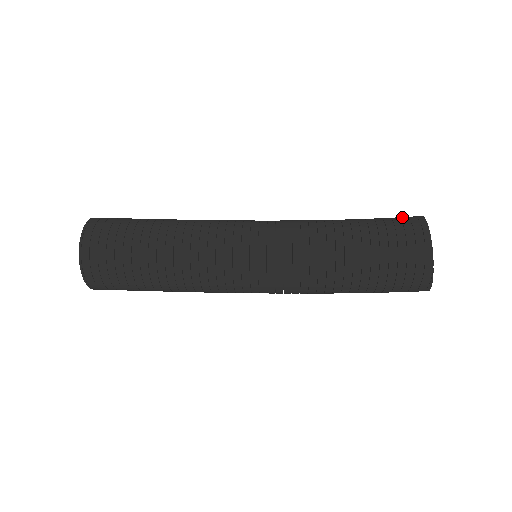
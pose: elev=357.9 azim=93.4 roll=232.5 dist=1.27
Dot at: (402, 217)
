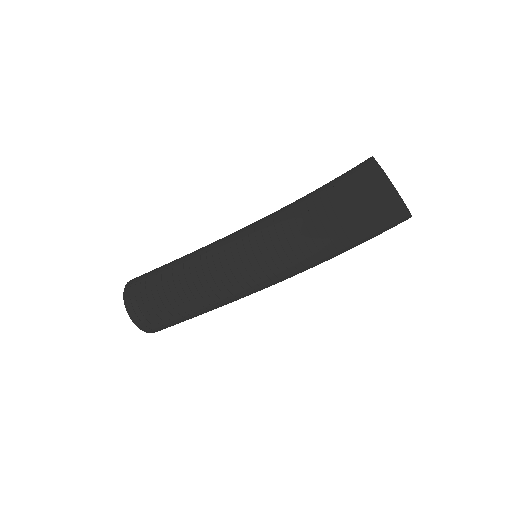
Dot at: occluded
